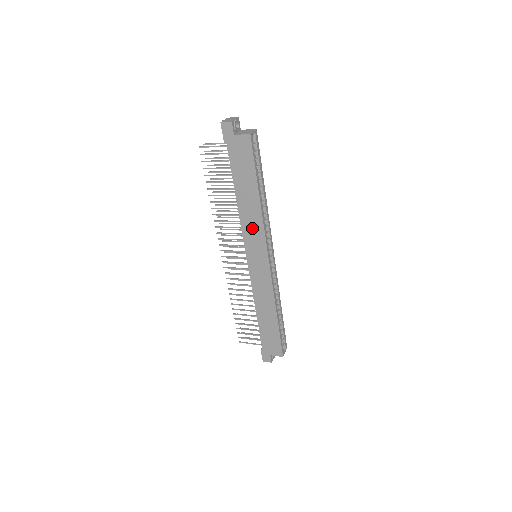
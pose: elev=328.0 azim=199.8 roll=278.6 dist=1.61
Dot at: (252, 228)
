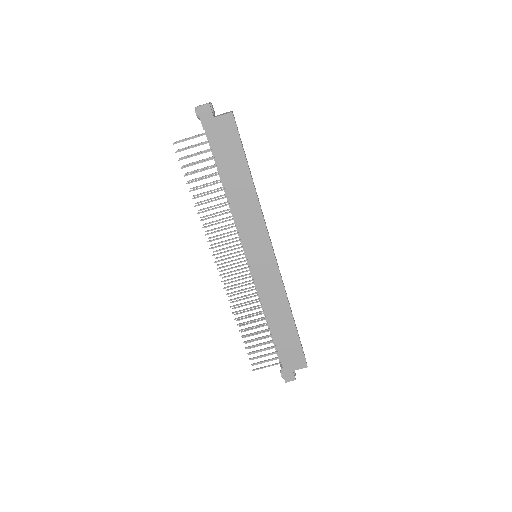
Dot at: (249, 221)
